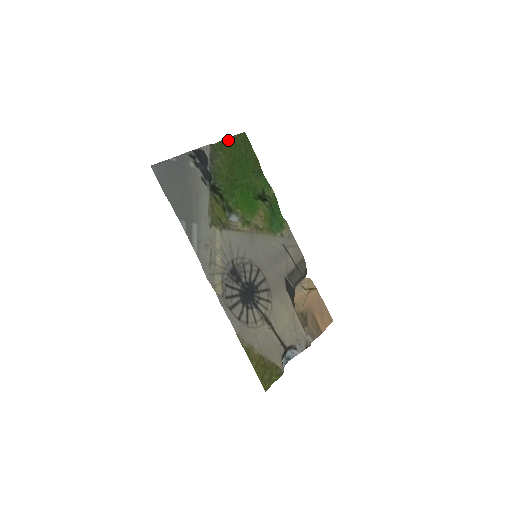
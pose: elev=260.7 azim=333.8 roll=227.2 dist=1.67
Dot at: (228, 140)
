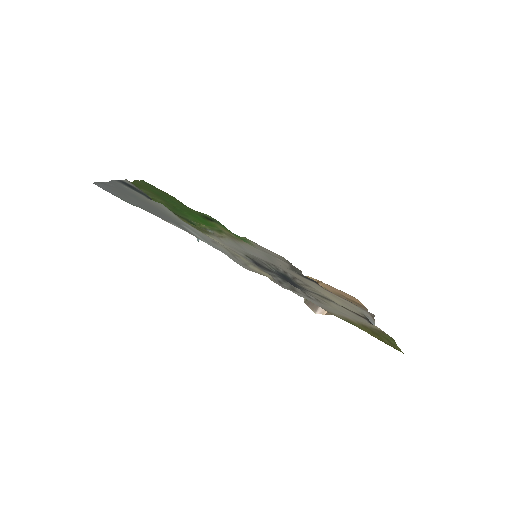
Dot at: (136, 182)
